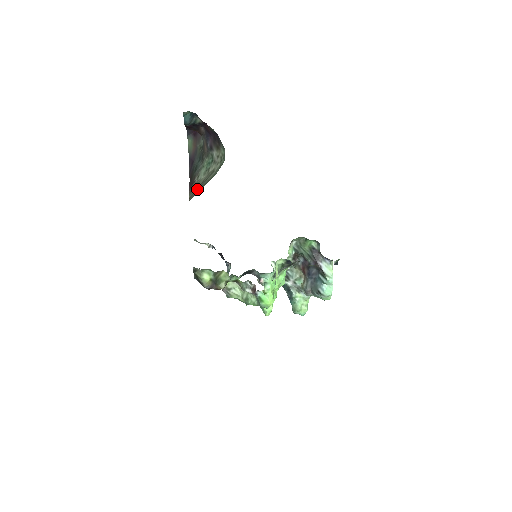
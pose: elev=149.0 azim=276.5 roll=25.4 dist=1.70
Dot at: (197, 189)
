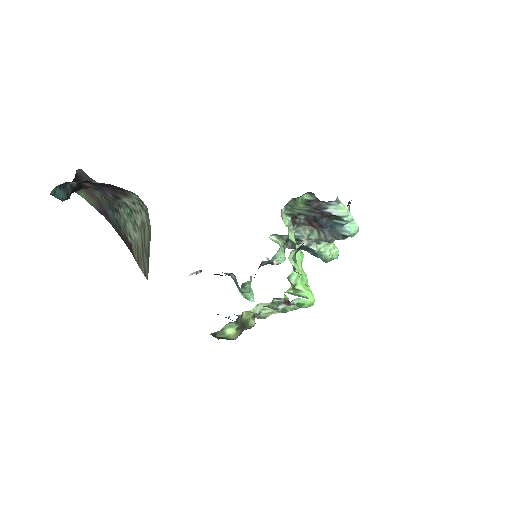
Dot at: (144, 258)
